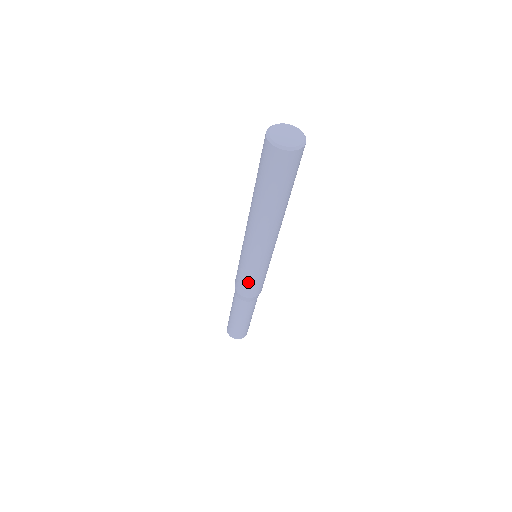
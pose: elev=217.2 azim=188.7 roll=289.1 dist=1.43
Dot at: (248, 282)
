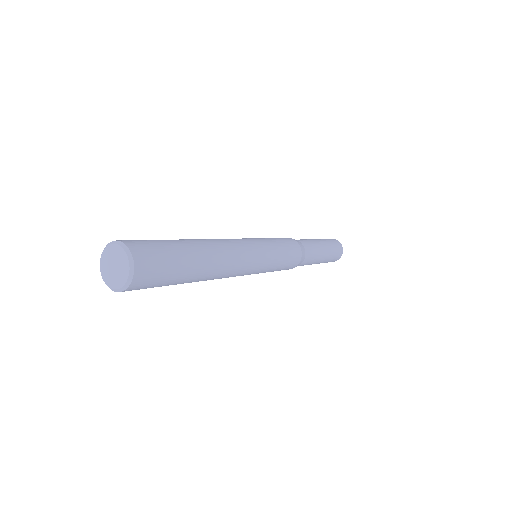
Dot at: occluded
